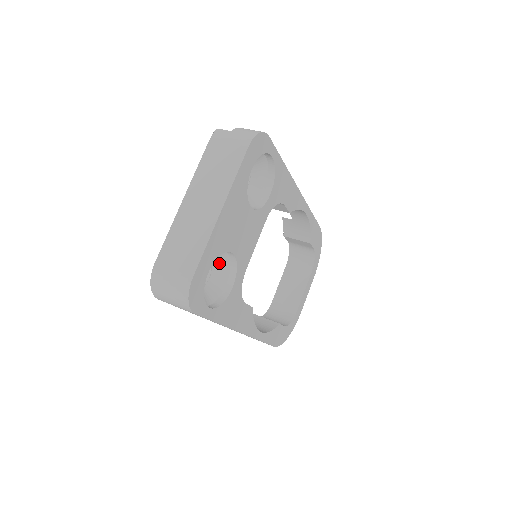
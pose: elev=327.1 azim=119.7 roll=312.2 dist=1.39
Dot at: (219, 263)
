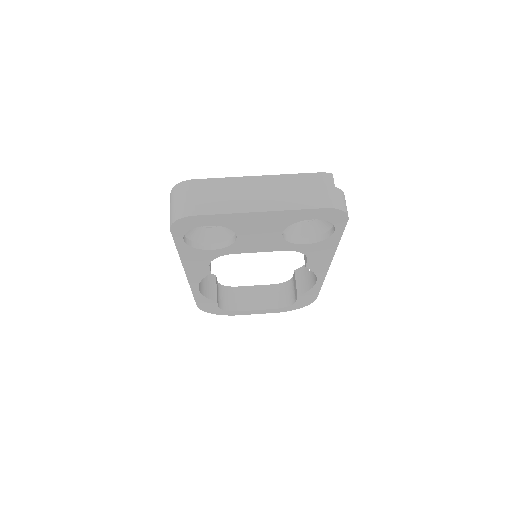
Dot at: (226, 229)
